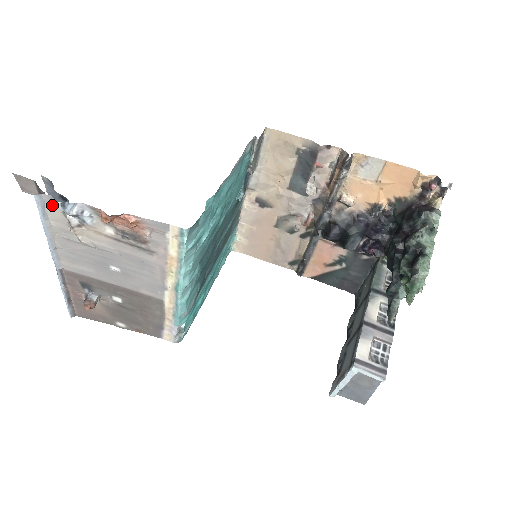
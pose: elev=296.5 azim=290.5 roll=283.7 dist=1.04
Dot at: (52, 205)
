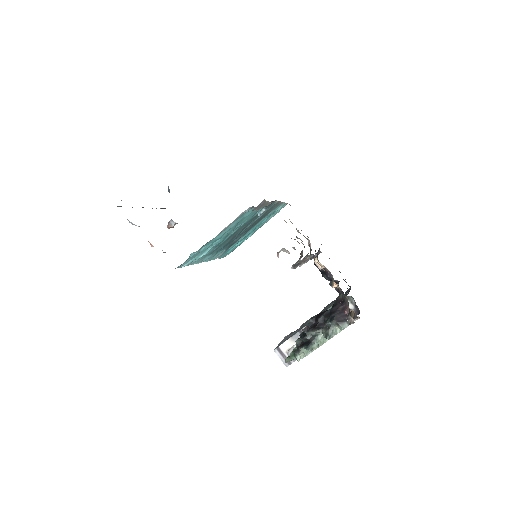
Dot at: occluded
